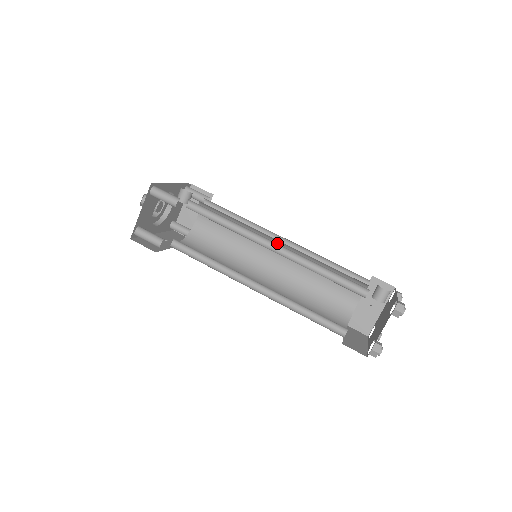
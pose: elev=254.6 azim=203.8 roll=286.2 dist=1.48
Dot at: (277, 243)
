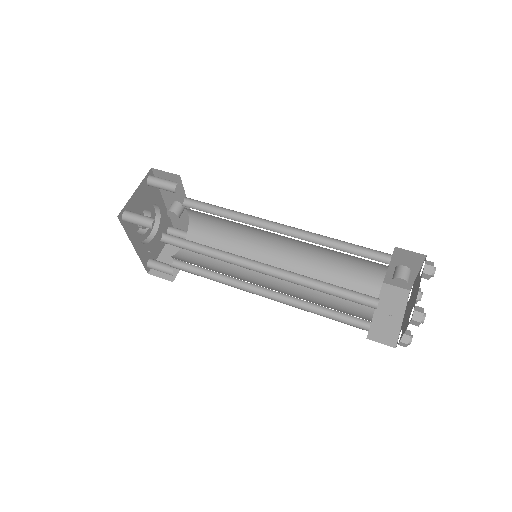
Dot at: (276, 253)
